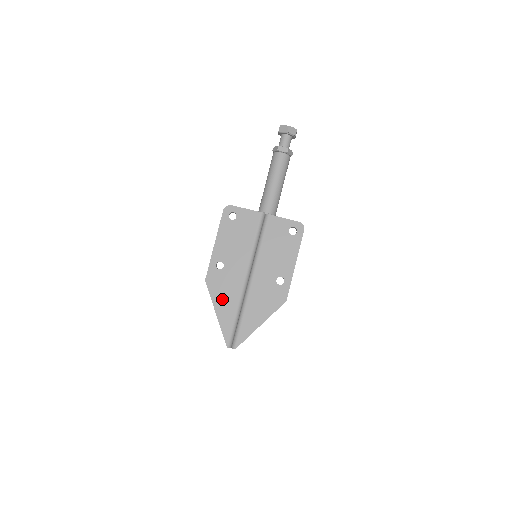
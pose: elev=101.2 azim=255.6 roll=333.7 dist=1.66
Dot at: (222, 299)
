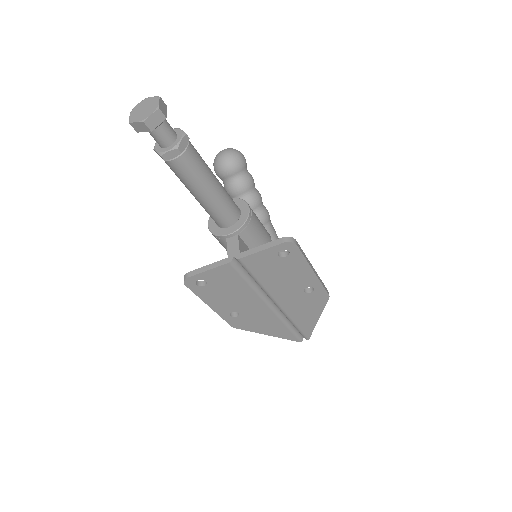
Dot at: (263, 327)
